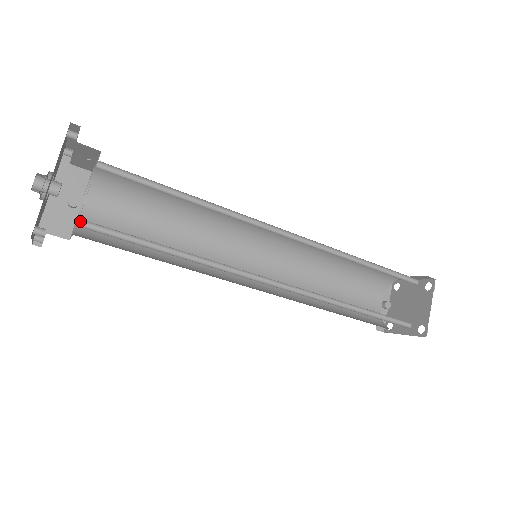
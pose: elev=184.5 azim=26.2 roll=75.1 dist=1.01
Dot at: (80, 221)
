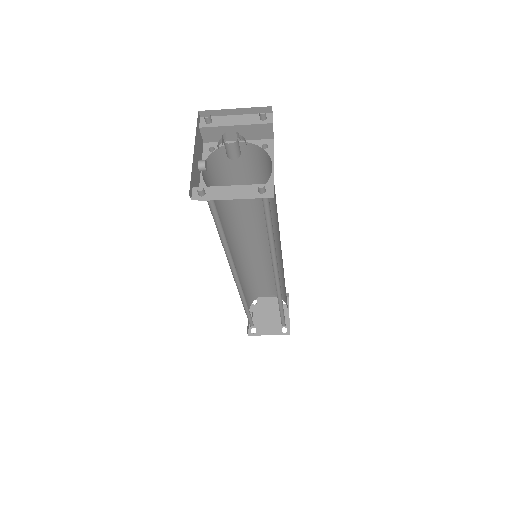
Dot at: occluded
